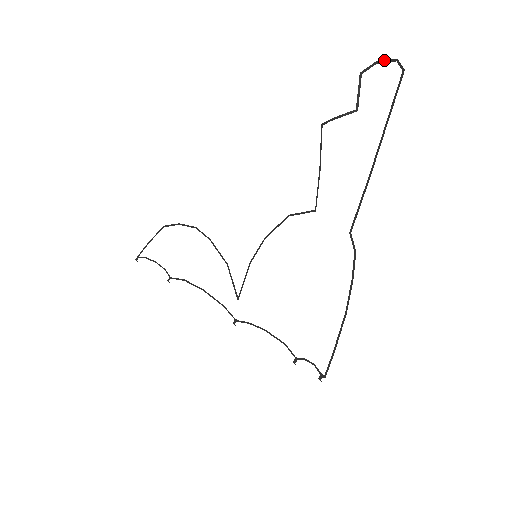
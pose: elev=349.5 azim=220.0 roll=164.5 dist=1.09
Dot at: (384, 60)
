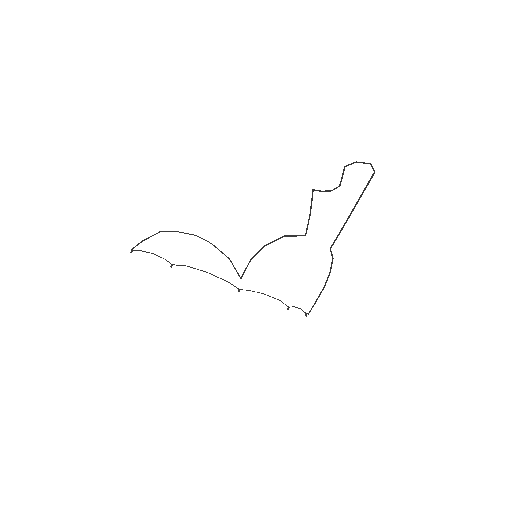
Dot at: (362, 162)
